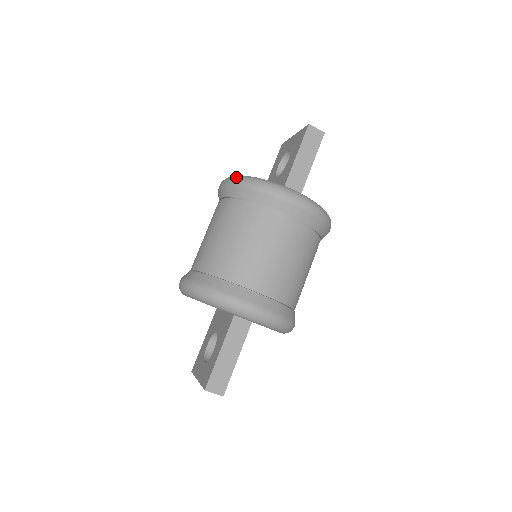
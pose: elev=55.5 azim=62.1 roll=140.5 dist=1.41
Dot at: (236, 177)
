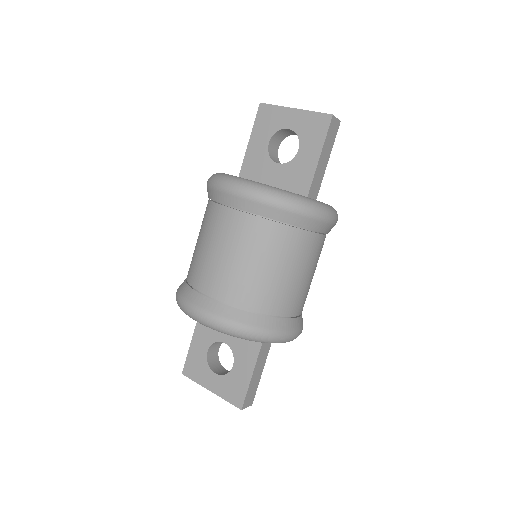
Dot at: (269, 193)
